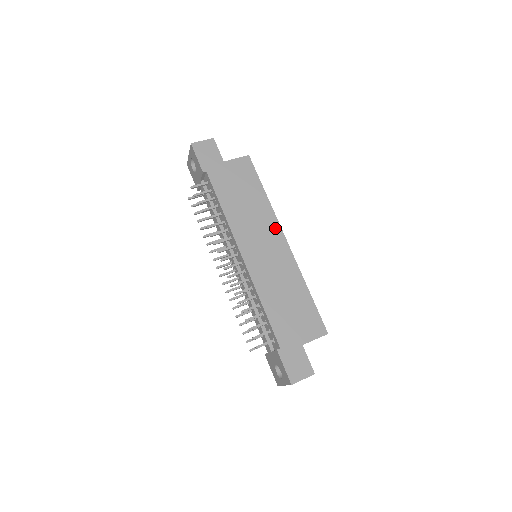
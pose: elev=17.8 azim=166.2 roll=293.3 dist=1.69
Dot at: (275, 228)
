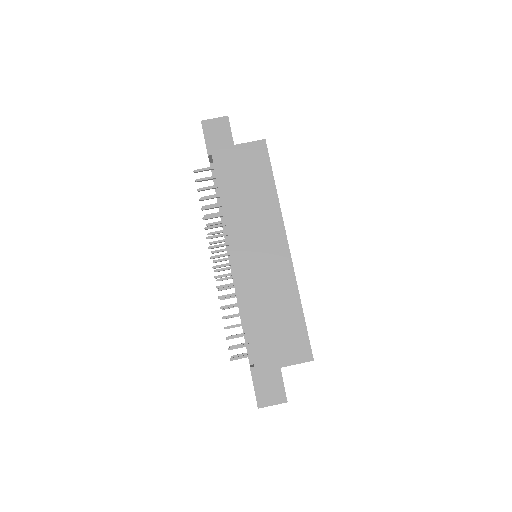
Dot at: (278, 229)
